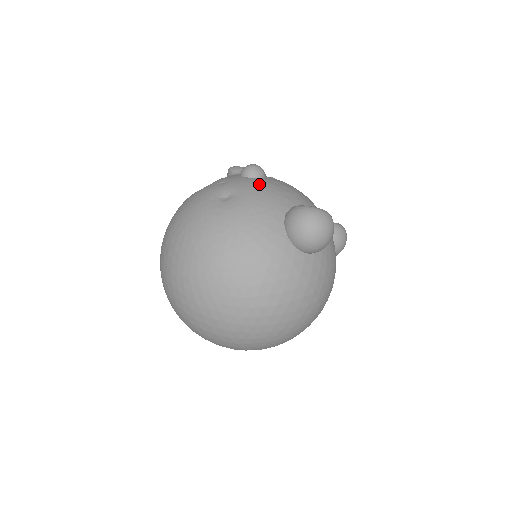
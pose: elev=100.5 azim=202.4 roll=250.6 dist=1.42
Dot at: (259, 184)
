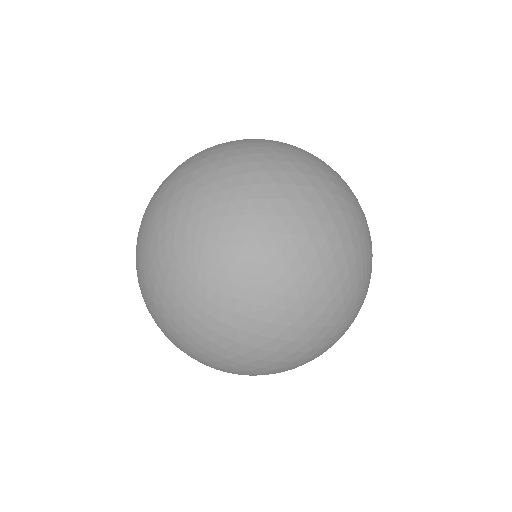
Dot at: occluded
